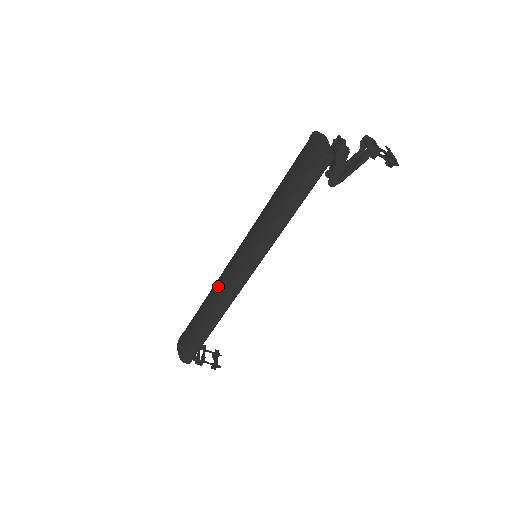
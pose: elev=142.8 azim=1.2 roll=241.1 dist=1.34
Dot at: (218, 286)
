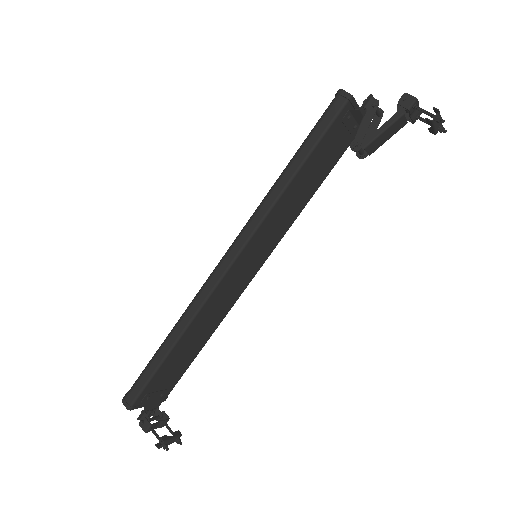
Dot at: occluded
